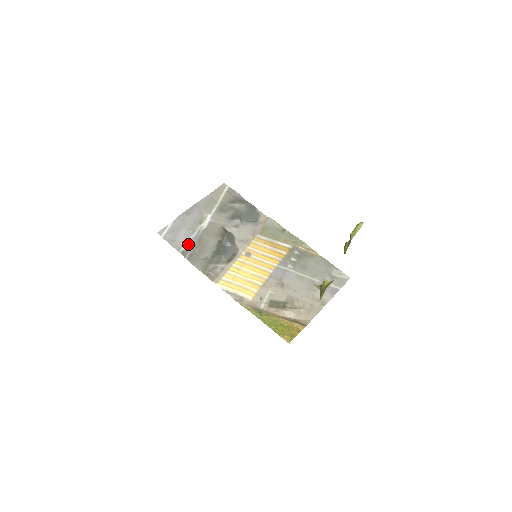
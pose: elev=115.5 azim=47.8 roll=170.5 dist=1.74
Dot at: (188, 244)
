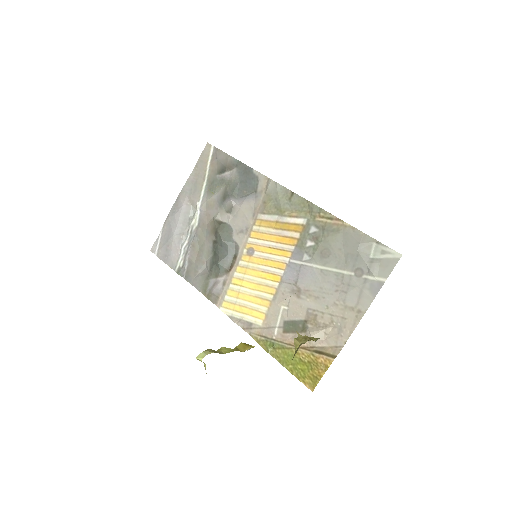
Dot at: (182, 256)
